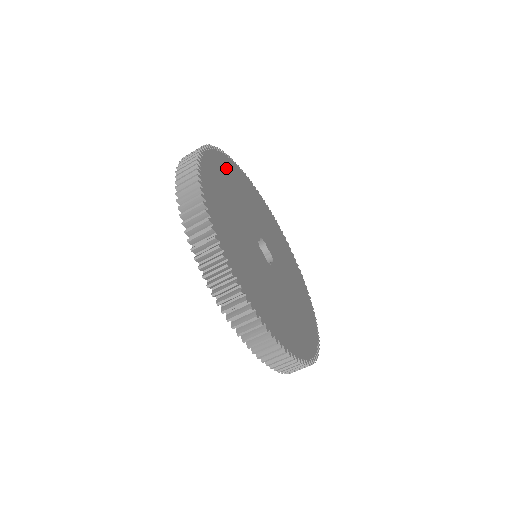
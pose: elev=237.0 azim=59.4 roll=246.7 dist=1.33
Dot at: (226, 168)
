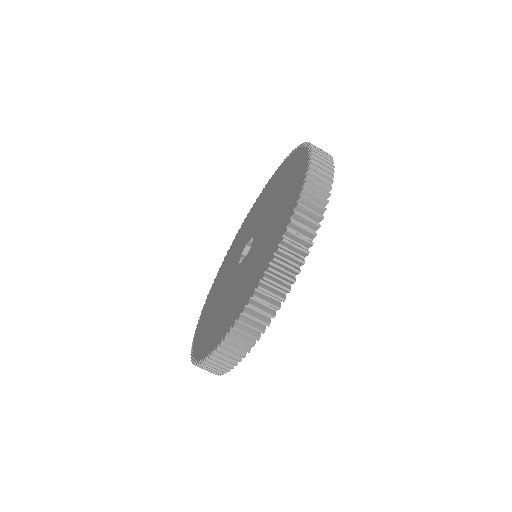
Dot at: occluded
